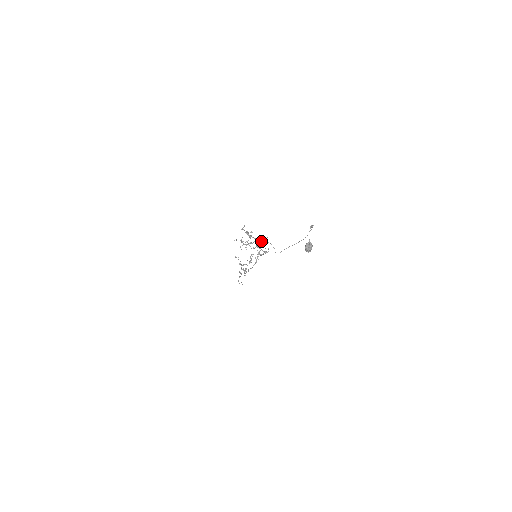
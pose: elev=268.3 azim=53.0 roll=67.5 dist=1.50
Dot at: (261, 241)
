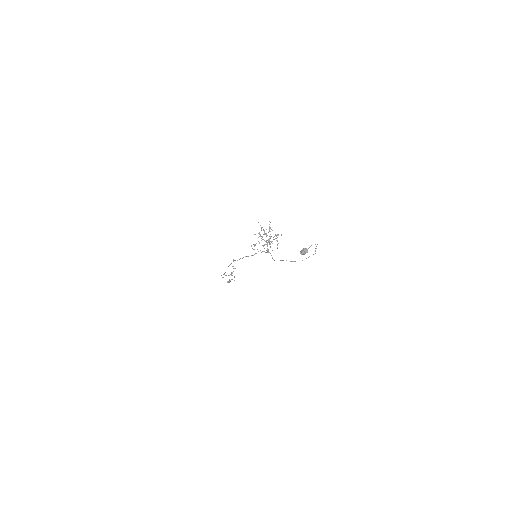
Dot at: (274, 236)
